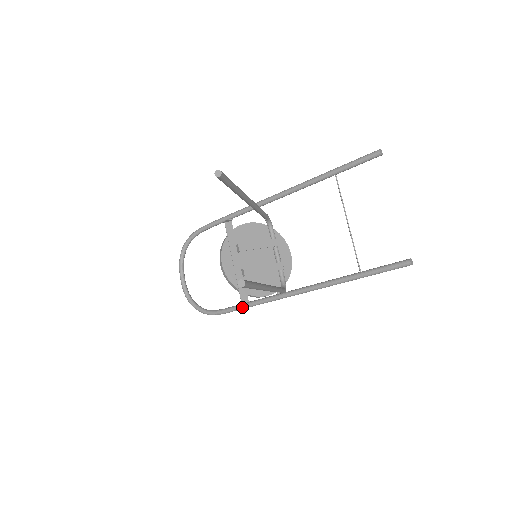
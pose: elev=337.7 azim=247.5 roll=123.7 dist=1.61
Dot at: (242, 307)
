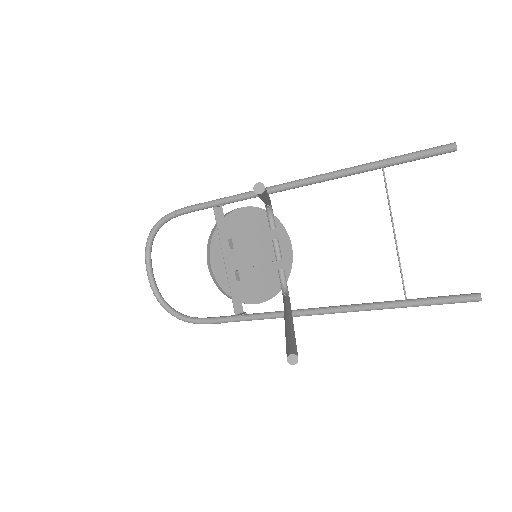
Dot at: (236, 320)
